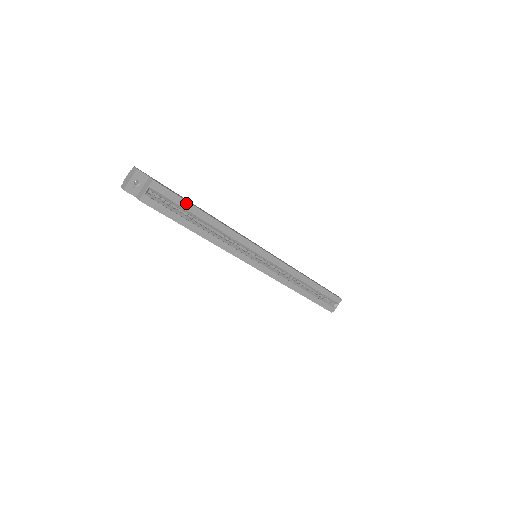
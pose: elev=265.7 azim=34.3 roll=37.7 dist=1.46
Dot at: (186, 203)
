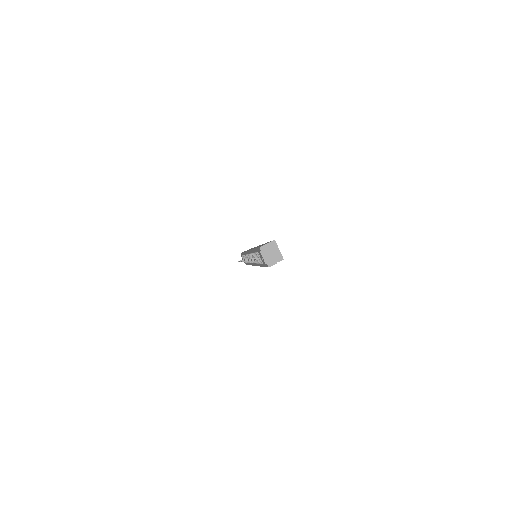
Dot at: occluded
